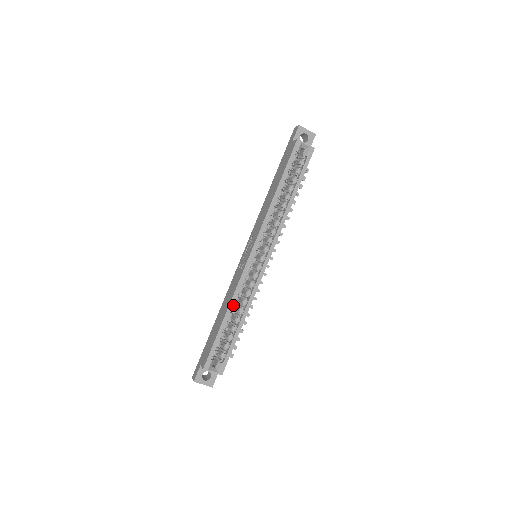
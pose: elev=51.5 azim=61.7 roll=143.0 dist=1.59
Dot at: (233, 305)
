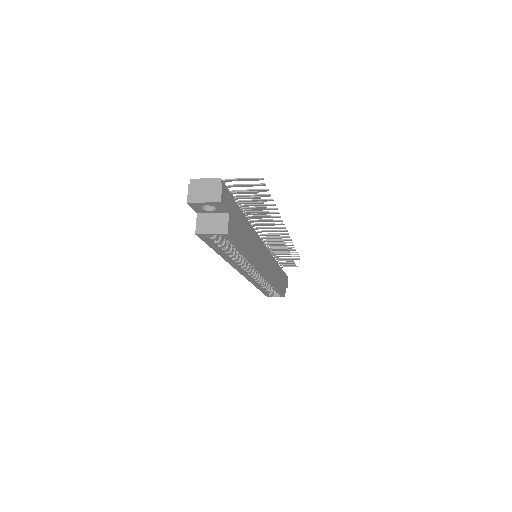
Dot at: (259, 283)
